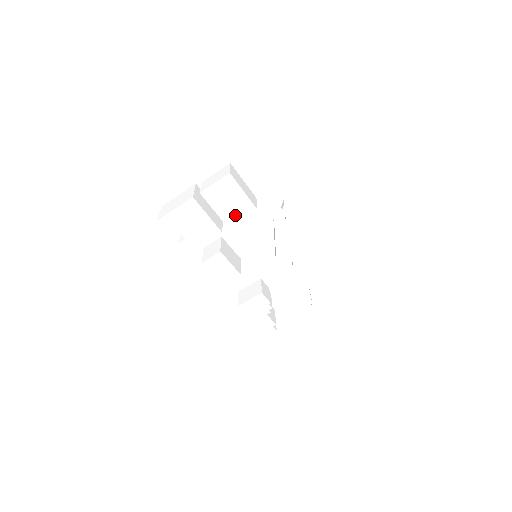
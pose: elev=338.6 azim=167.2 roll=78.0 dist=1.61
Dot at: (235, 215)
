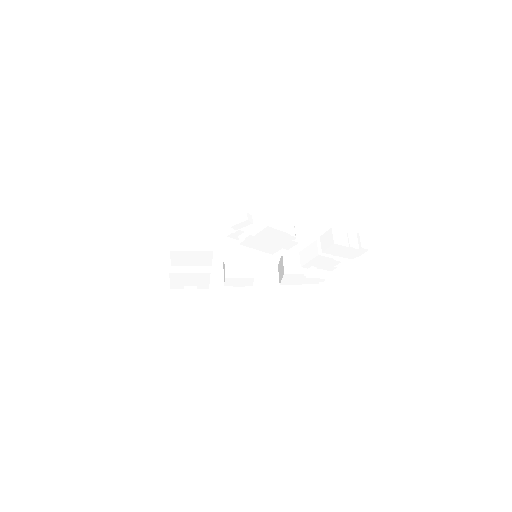
Dot at: (206, 260)
